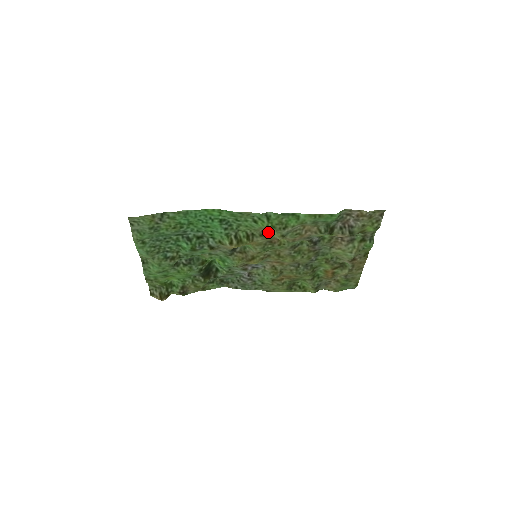
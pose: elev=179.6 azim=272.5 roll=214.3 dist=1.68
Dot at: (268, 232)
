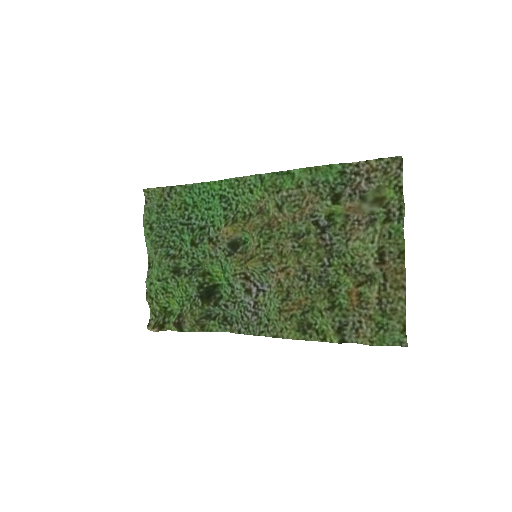
Dot at: (265, 208)
